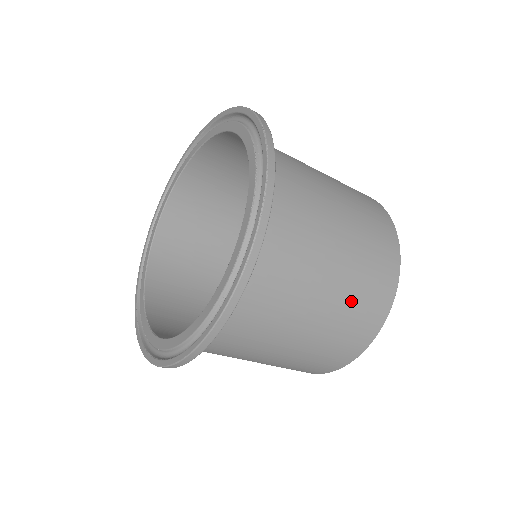
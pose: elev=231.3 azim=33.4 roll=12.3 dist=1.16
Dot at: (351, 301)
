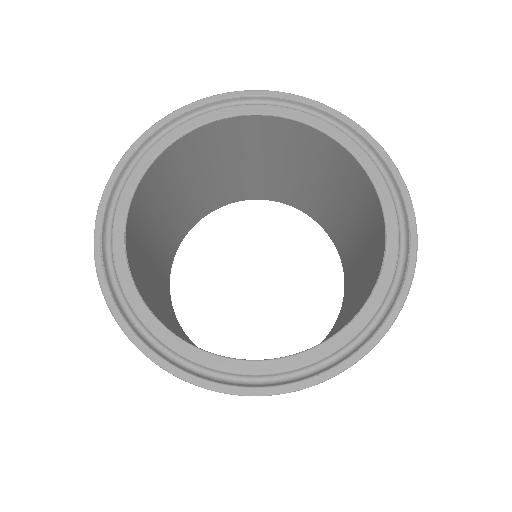
Dot at: occluded
